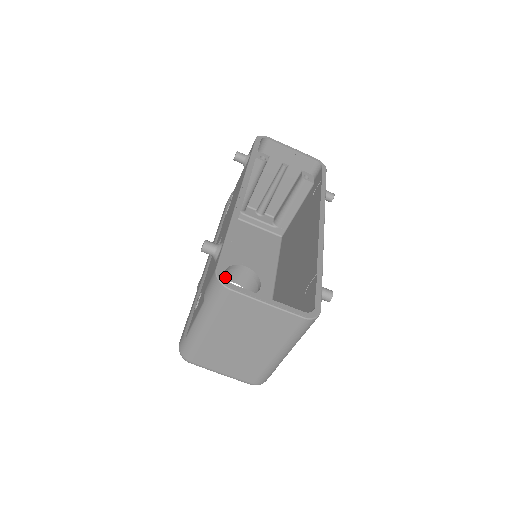
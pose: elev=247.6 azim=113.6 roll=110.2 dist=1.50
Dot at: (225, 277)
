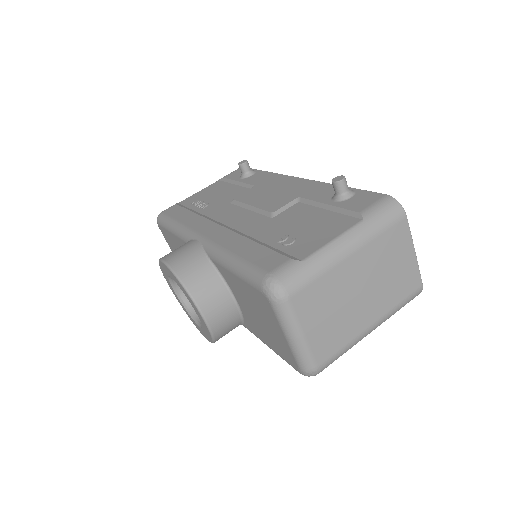
Dot at: occluded
